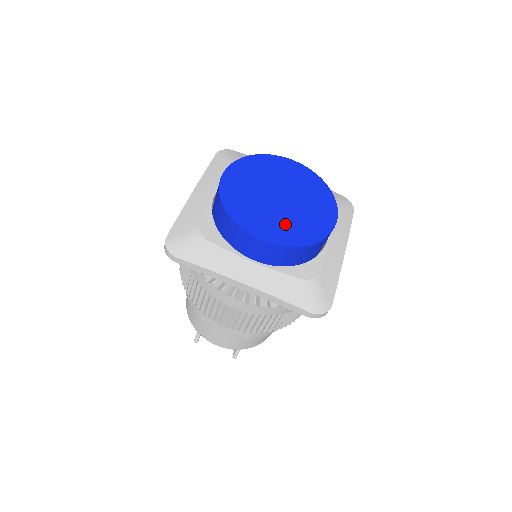
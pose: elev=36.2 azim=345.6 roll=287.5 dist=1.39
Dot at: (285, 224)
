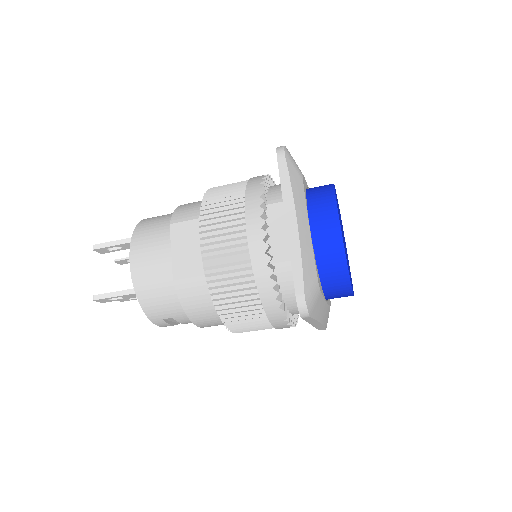
Dot at: (344, 244)
